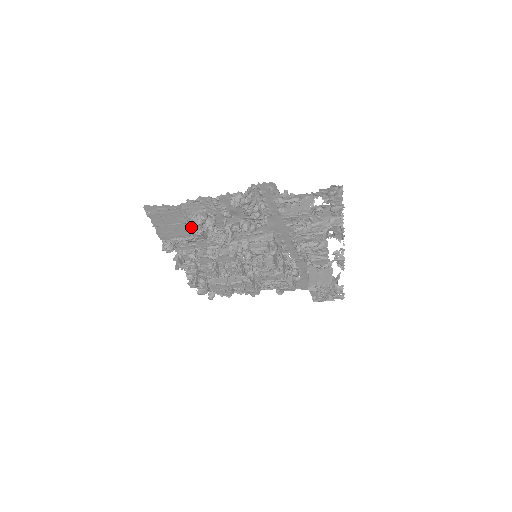
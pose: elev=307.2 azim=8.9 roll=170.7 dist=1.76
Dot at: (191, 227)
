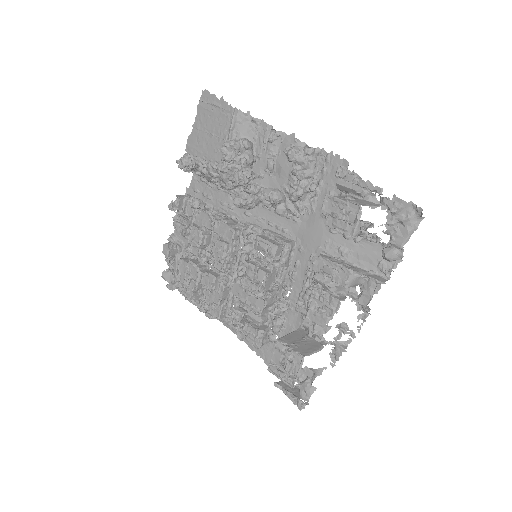
Dot at: (226, 142)
